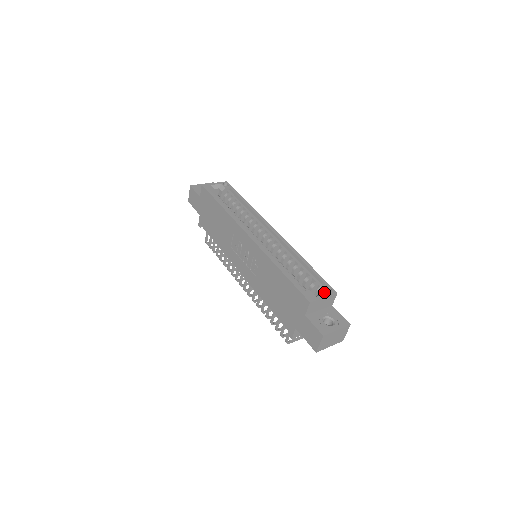
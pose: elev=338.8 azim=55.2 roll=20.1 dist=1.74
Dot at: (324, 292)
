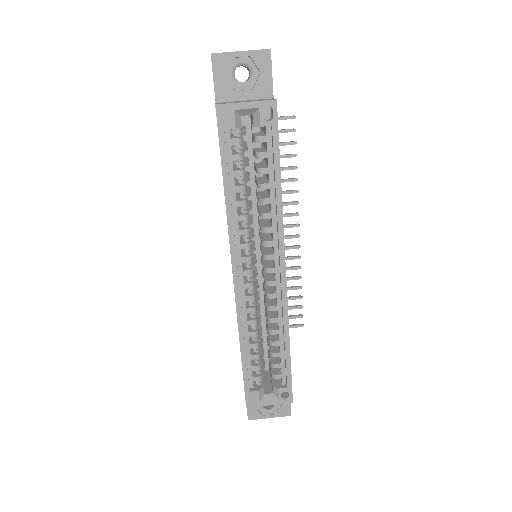
Dot at: (277, 396)
